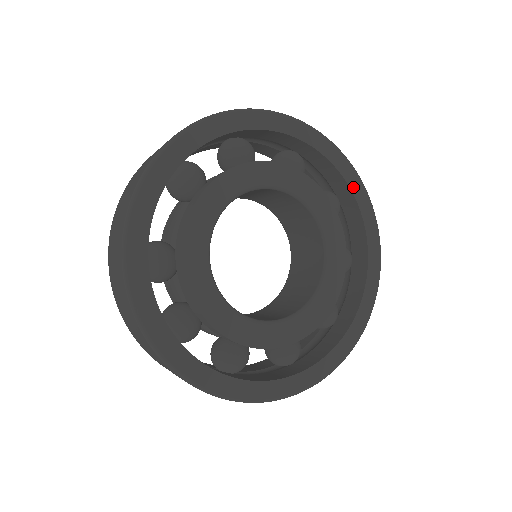
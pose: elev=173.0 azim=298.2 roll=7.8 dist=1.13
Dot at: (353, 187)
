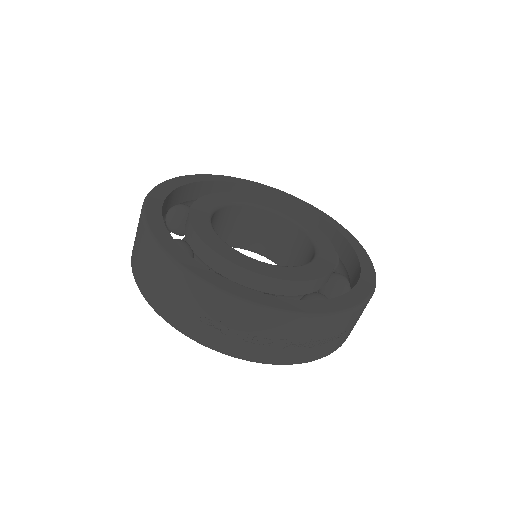
Dot at: (306, 206)
